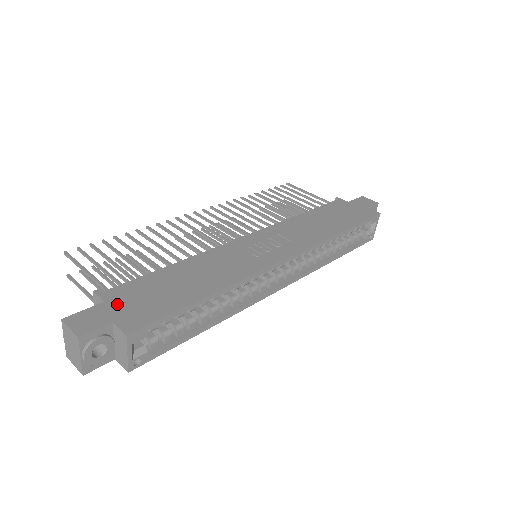
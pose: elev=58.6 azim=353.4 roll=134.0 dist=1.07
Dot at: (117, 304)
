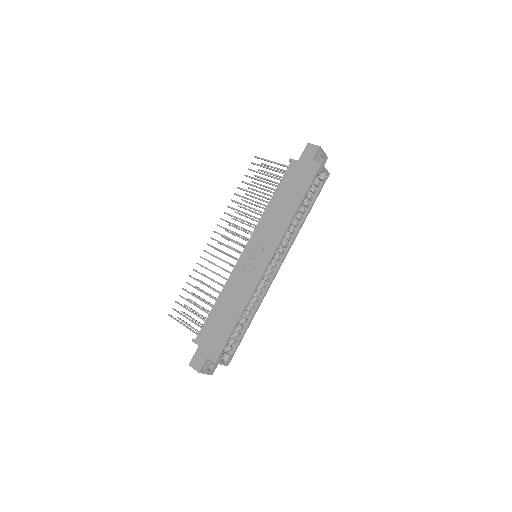
Dot at: (204, 345)
